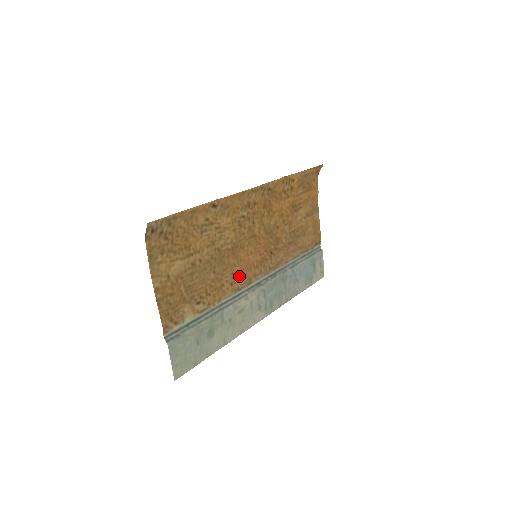
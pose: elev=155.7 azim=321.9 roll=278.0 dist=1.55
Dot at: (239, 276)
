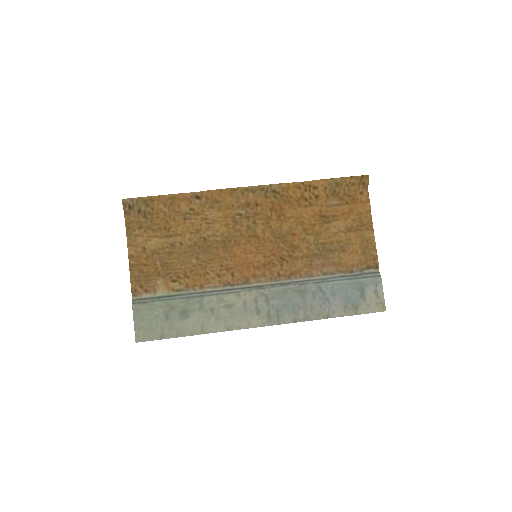
Dot at: (231, 271)
